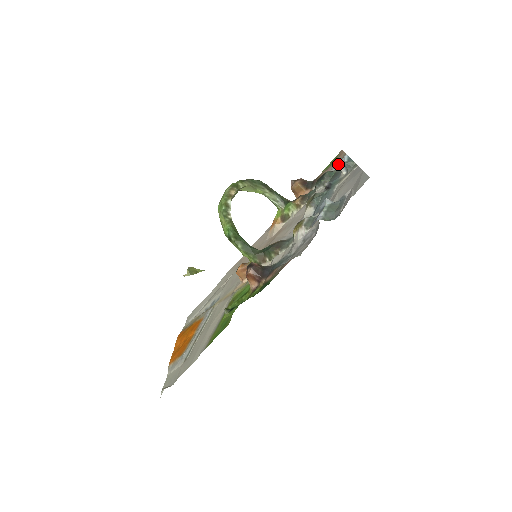
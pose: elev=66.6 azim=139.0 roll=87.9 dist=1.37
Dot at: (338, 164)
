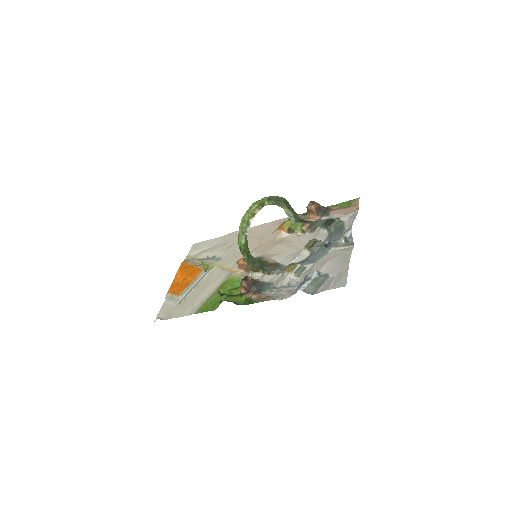
Dot at: (348, 216)
